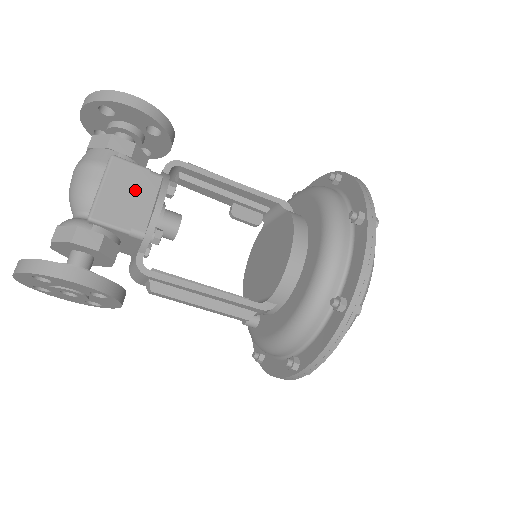
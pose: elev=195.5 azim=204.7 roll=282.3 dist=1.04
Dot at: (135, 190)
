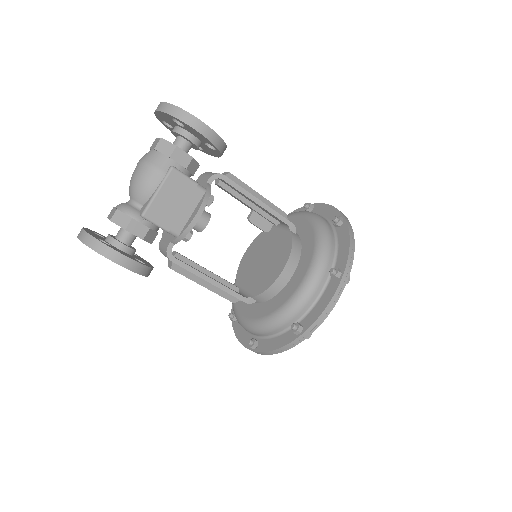
Dot at: (182, 199)
